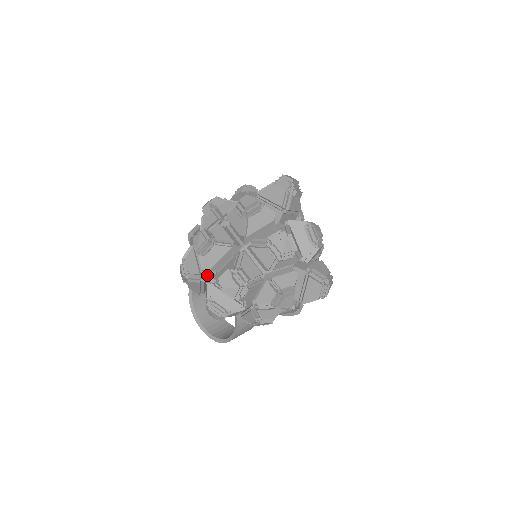
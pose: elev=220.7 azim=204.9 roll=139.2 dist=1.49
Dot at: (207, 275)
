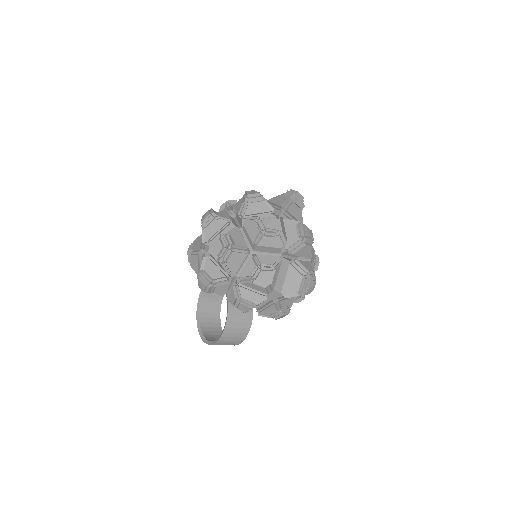
Dot at: (206, 251)
